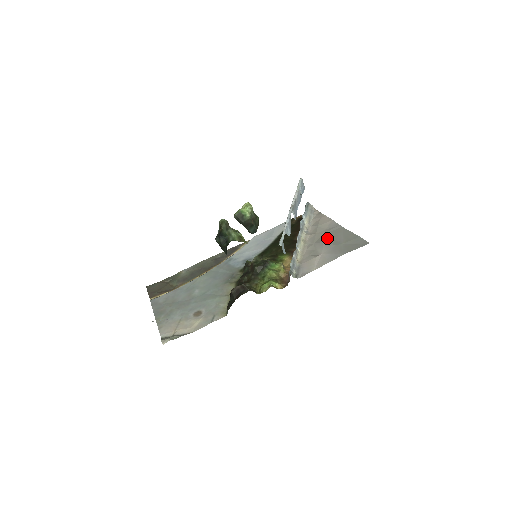
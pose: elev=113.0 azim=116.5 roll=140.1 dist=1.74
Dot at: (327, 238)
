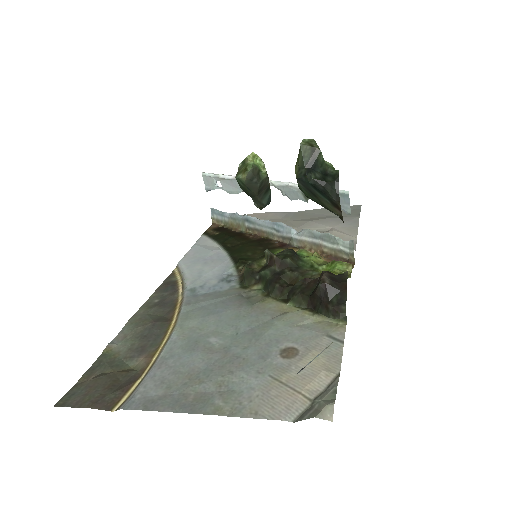
Dot at: (304, 219)
